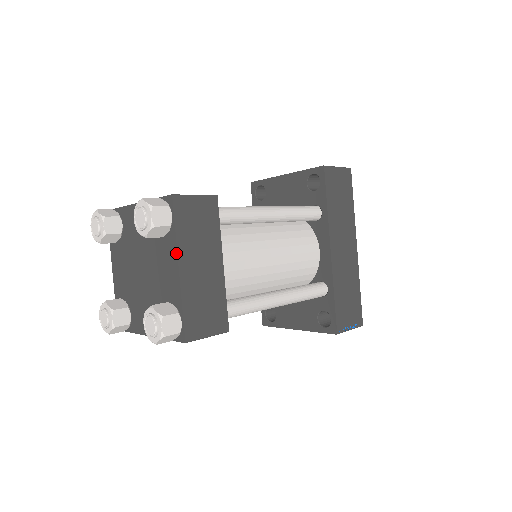
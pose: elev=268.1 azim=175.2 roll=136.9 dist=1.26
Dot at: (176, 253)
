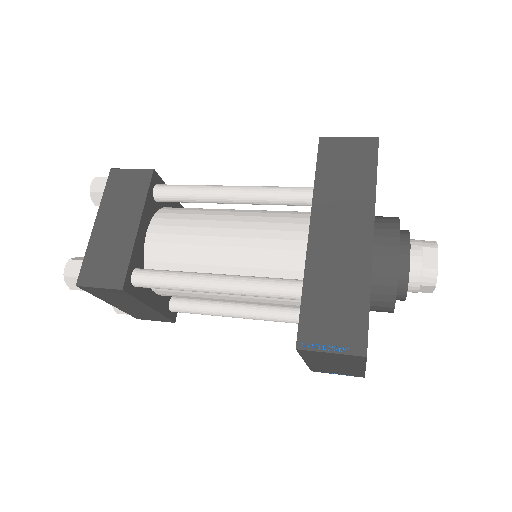
Dot at: (99, 212)
